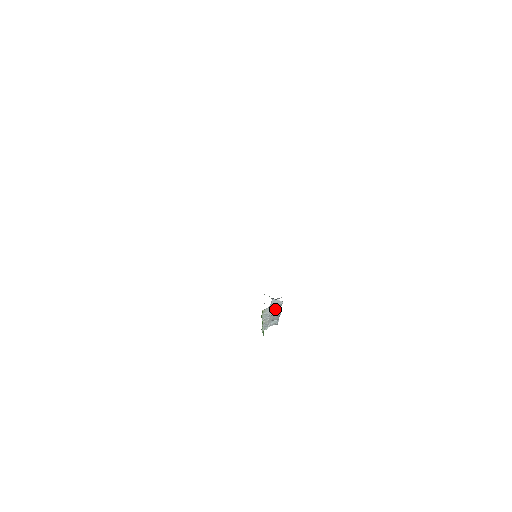
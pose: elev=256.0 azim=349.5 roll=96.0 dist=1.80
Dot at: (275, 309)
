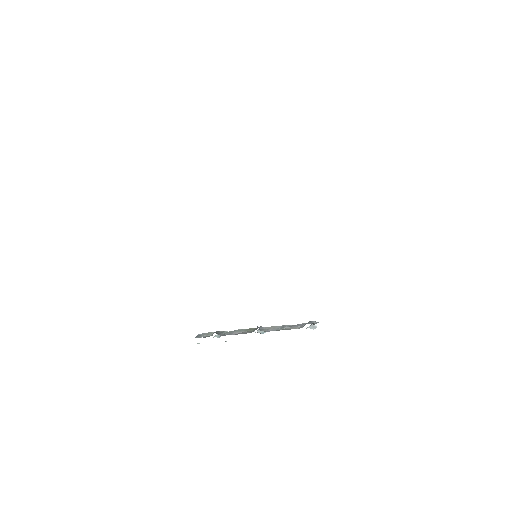
Dot at: (272, 329)
